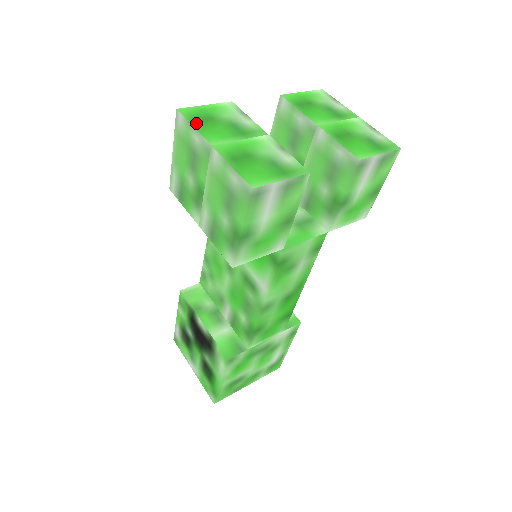
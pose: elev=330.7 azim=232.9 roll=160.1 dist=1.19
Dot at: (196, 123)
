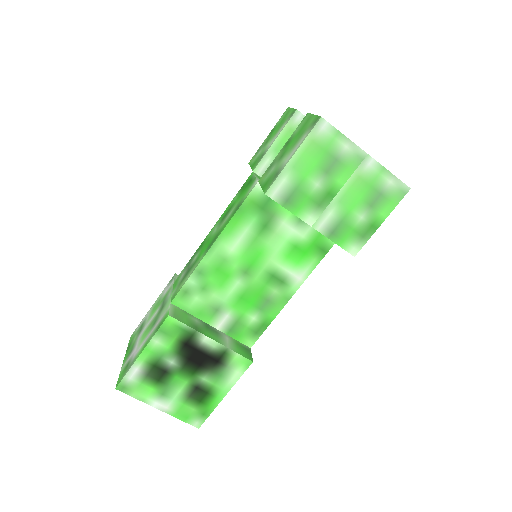
Dot at: occluded
